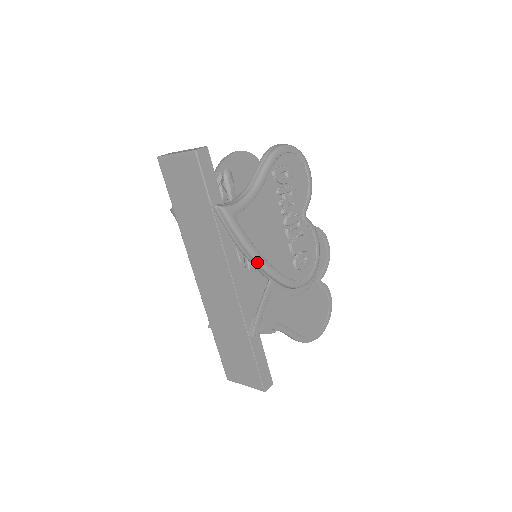
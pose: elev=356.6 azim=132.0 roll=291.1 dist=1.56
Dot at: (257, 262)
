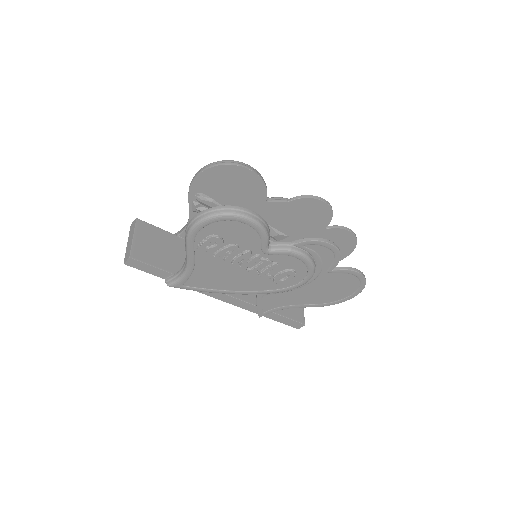
Dot at: (229, 293)
